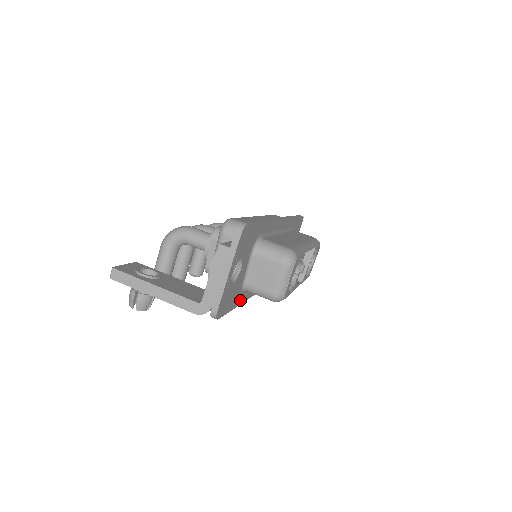
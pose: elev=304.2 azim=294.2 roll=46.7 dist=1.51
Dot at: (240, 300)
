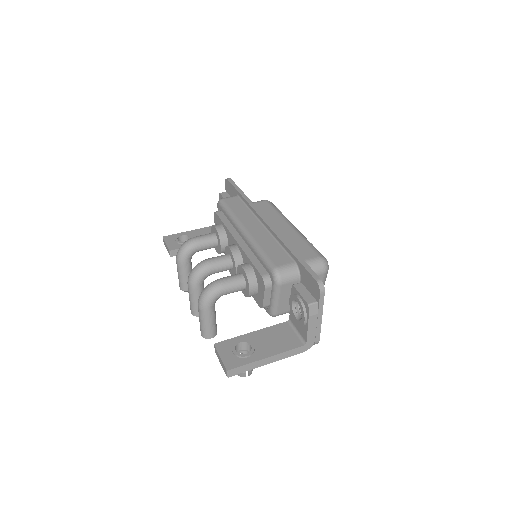
Dot at: occluded
